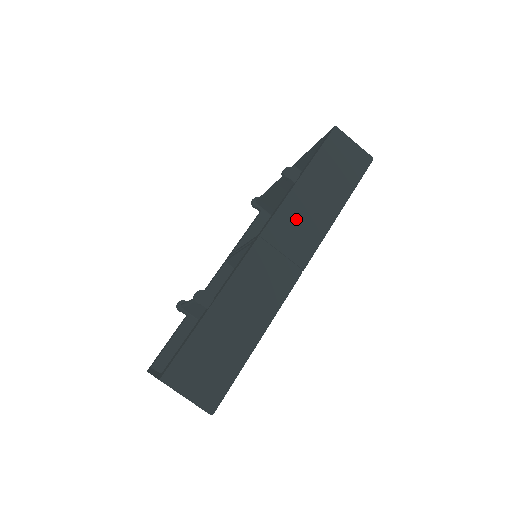
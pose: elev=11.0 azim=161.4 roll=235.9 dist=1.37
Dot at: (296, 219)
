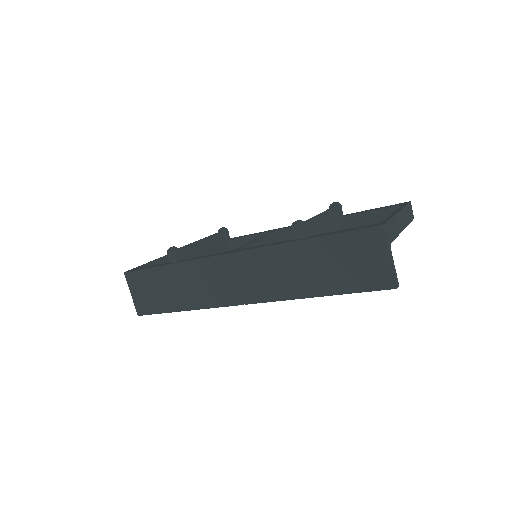
Dot at: (268, 268)
